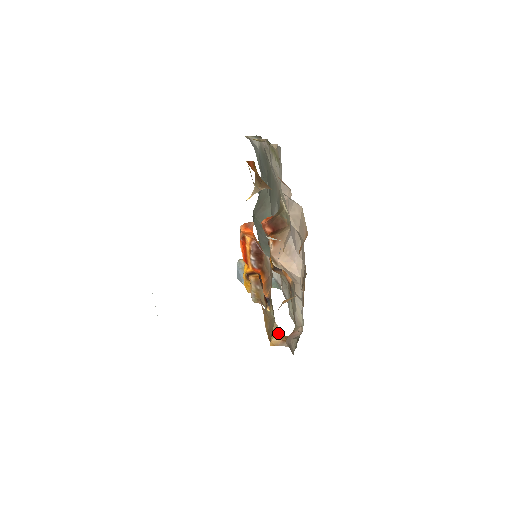
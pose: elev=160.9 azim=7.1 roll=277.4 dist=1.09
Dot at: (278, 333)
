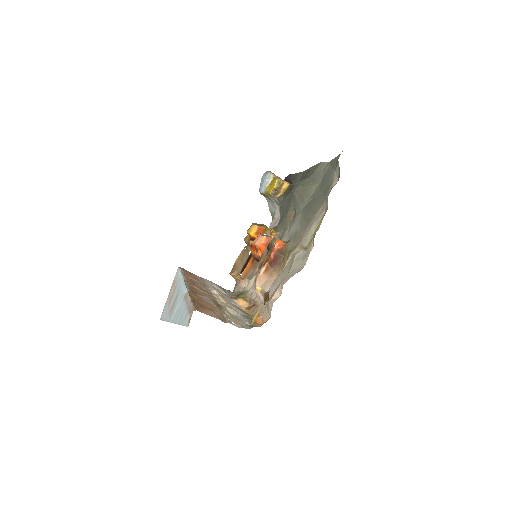
Dot at: (237, 274)
